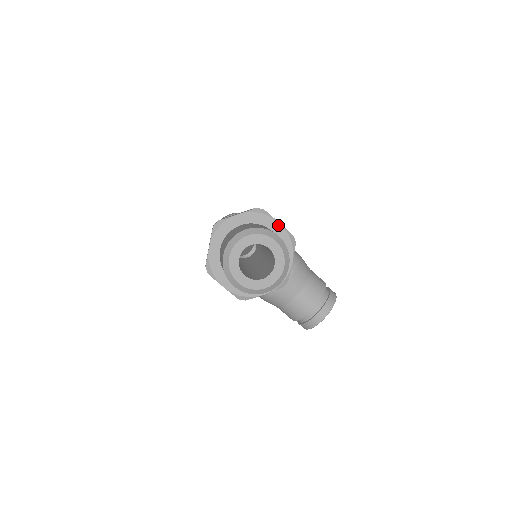
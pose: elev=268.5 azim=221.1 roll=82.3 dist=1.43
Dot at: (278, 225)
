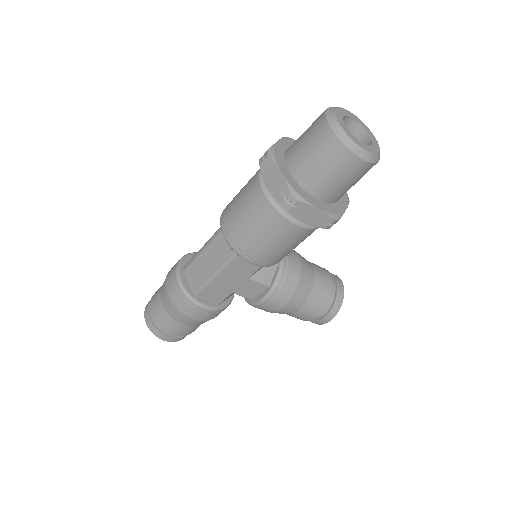
Dot at: occluded
